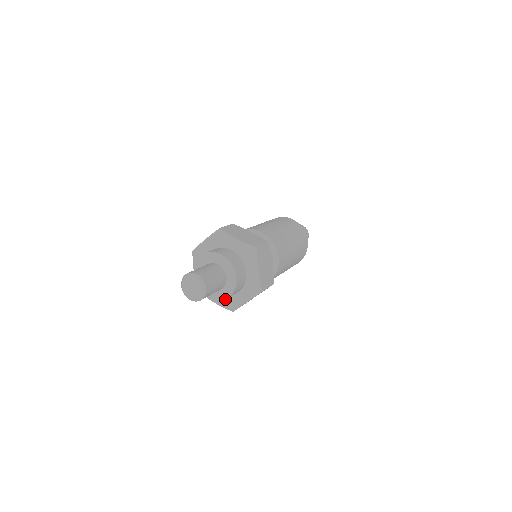
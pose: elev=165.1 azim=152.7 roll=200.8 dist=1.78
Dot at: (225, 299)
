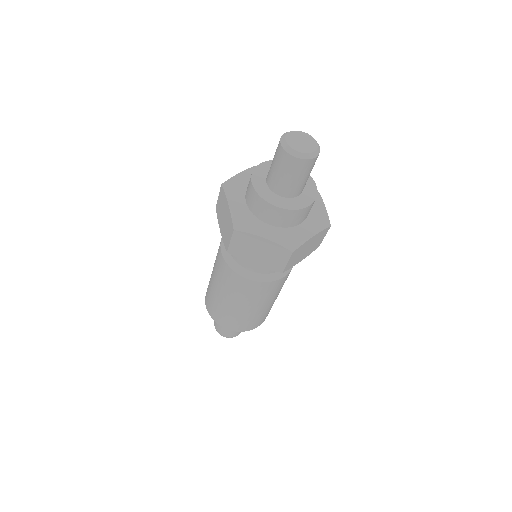
Dot at: (245, 213)
